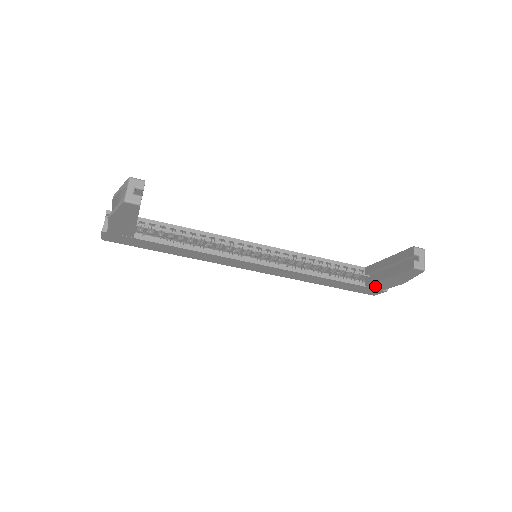
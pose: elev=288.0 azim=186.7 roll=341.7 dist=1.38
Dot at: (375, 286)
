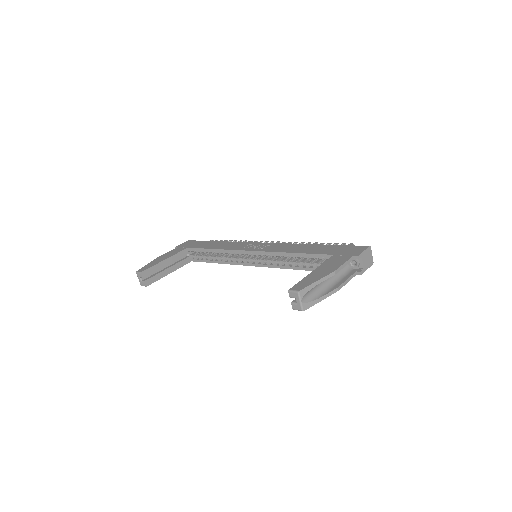
Dot at: occluded
